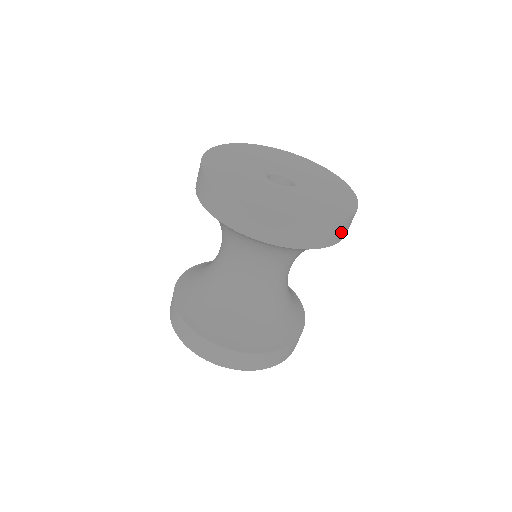
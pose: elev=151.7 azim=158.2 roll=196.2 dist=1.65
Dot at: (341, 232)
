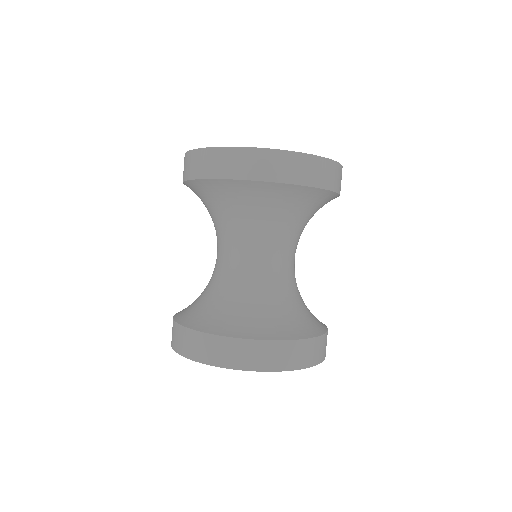
Dot at: occluded
